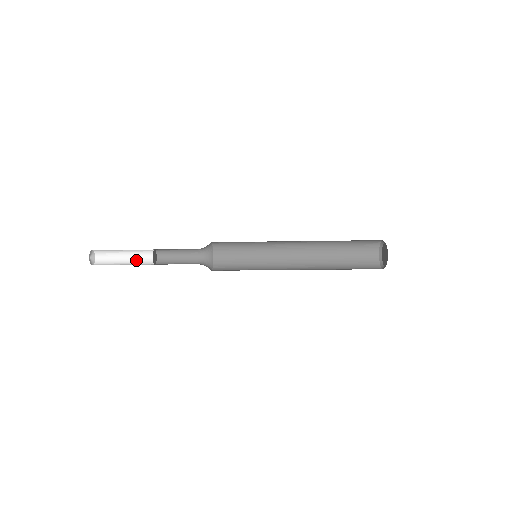
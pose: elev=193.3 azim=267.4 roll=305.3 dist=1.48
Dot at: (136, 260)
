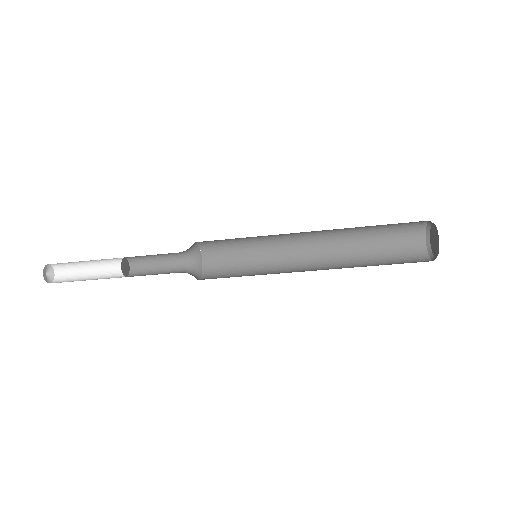
Dot at: (103, 276)
